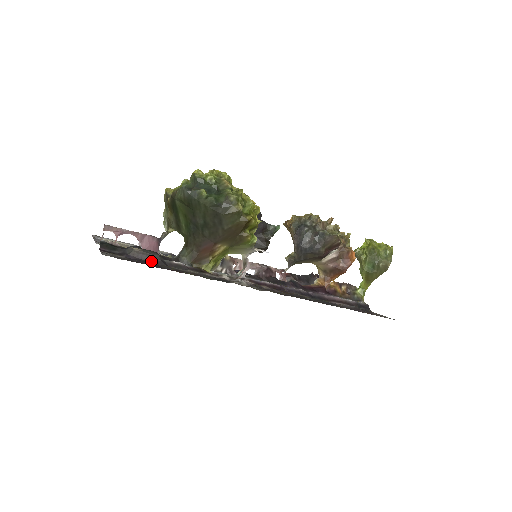
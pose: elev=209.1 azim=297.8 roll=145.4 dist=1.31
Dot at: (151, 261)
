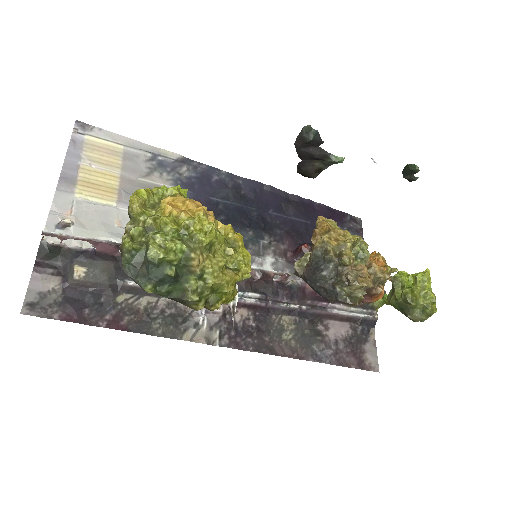
Dot at: (95, 290)
